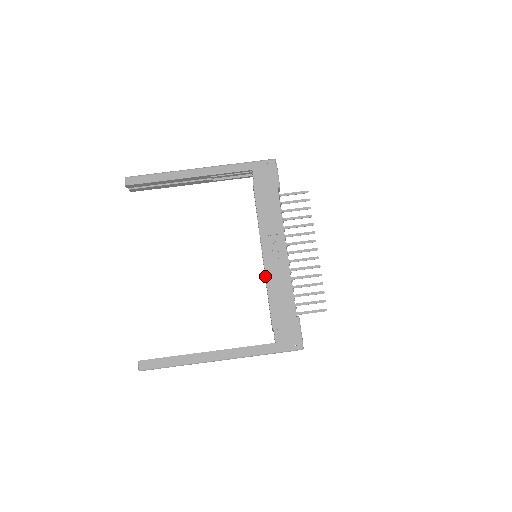
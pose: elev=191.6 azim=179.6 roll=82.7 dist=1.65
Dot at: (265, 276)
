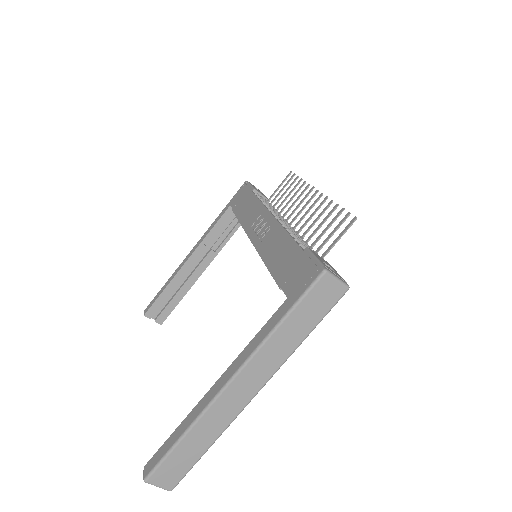
Dot at: occluded
